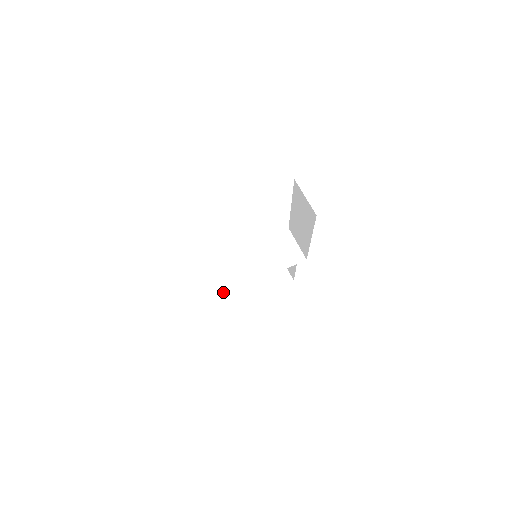
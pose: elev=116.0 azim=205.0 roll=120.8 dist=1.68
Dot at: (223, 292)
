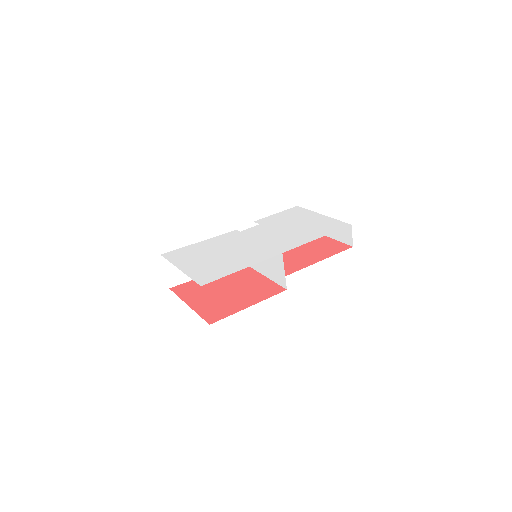
Dot at: occluded
